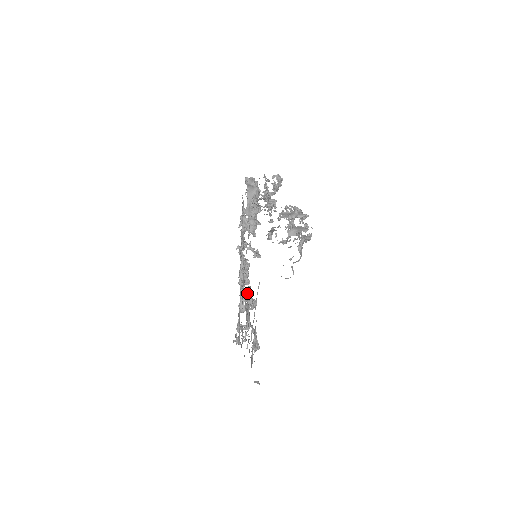
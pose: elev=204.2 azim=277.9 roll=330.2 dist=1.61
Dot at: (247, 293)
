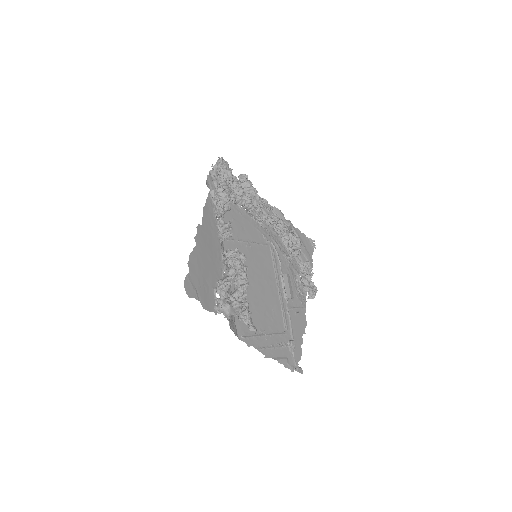
Dot at: (290, 240)
